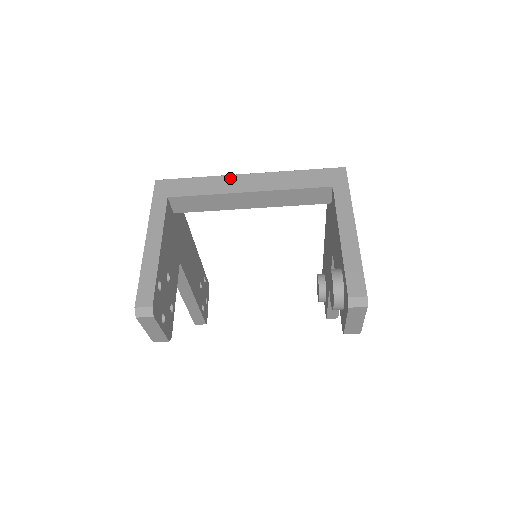
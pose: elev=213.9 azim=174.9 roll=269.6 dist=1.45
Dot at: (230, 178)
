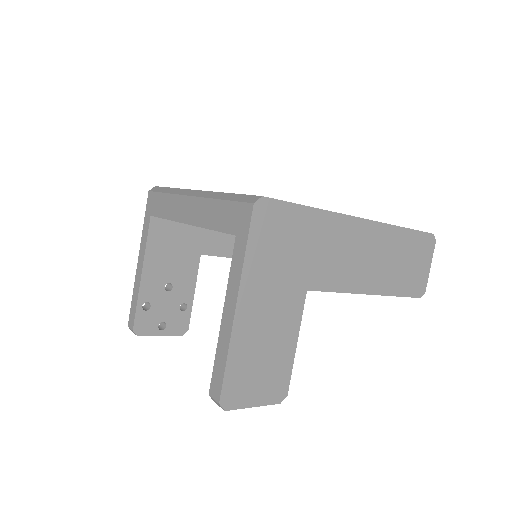
Dot at: (180, 200)
